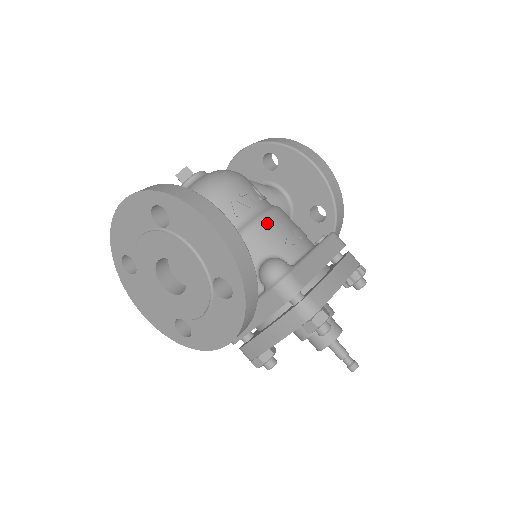
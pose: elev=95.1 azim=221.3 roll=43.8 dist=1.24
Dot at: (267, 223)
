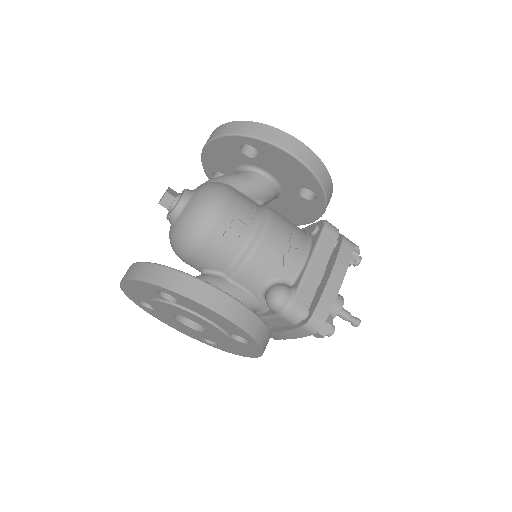
Dot at: (263, 250)
